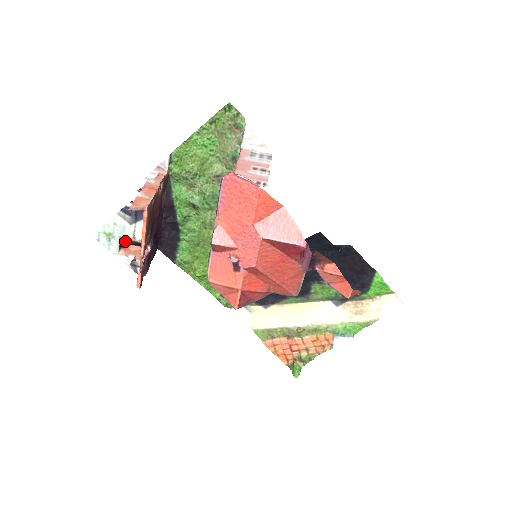
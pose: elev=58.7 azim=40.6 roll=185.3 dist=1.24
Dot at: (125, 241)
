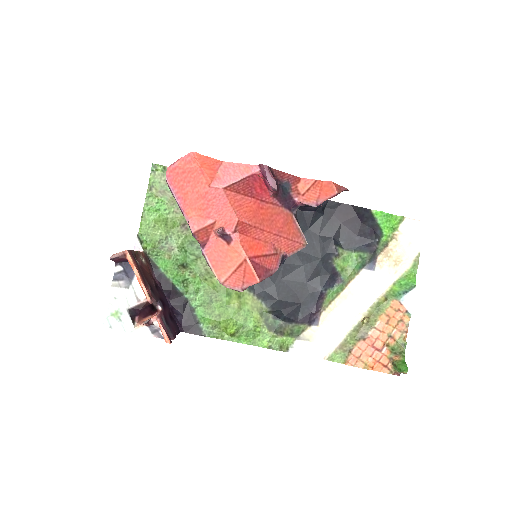
Dot at: (134, 312)
